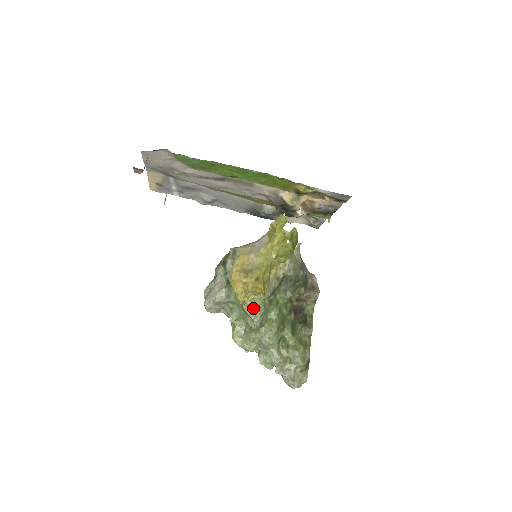
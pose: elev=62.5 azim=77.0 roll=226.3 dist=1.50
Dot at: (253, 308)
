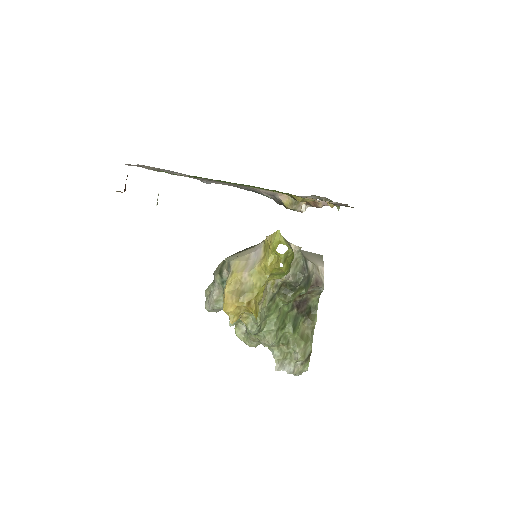
Dot at: (250, 319)
